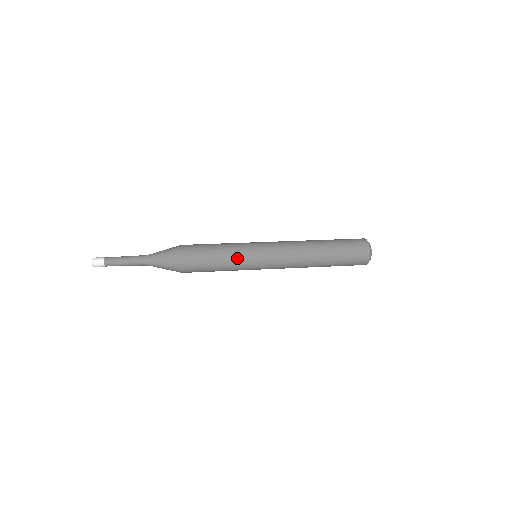
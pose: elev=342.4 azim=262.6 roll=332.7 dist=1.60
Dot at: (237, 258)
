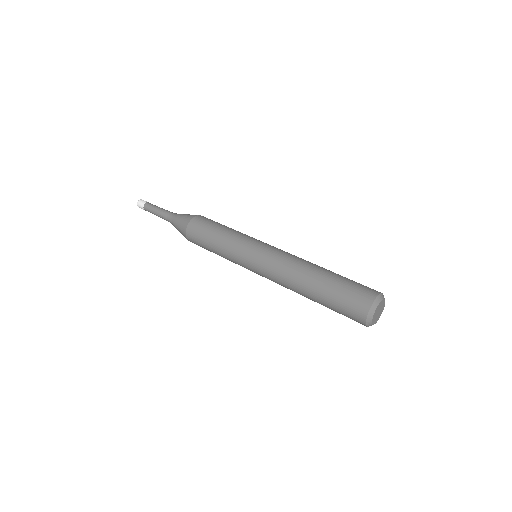
Dot at: (228, 254)
